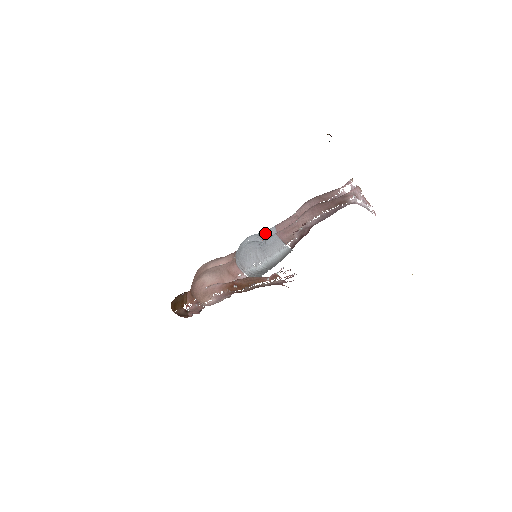
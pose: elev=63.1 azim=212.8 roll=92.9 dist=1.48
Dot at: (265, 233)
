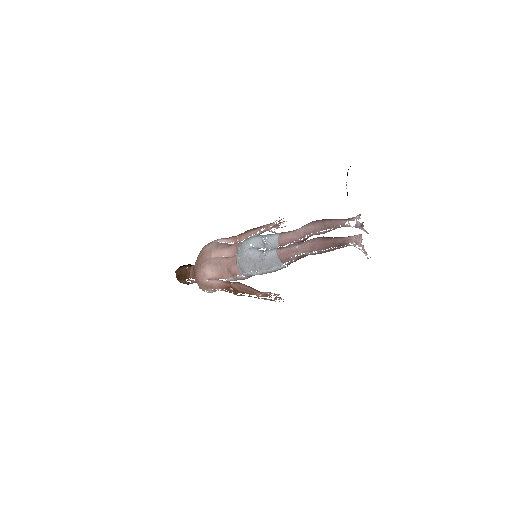
Dot at: (268, 240)
